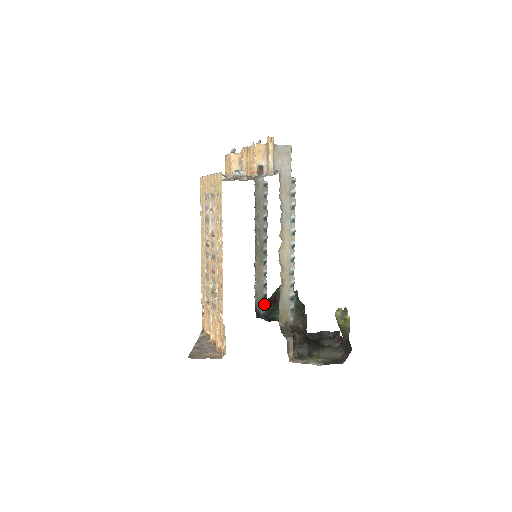
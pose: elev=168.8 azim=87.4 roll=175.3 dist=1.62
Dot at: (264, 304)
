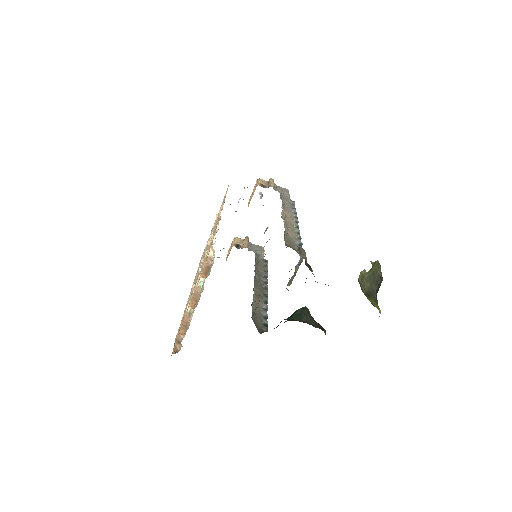
Dot at: (264, 330)
